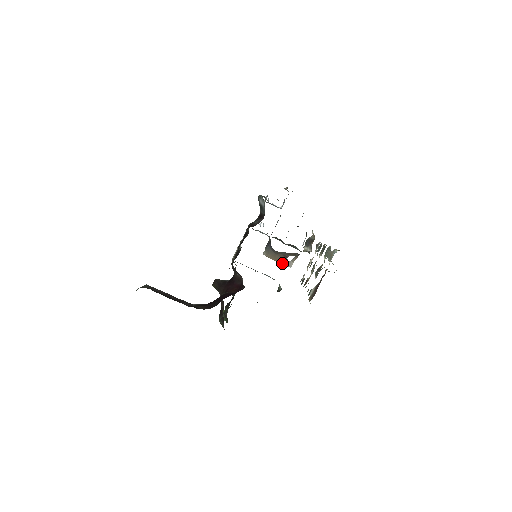
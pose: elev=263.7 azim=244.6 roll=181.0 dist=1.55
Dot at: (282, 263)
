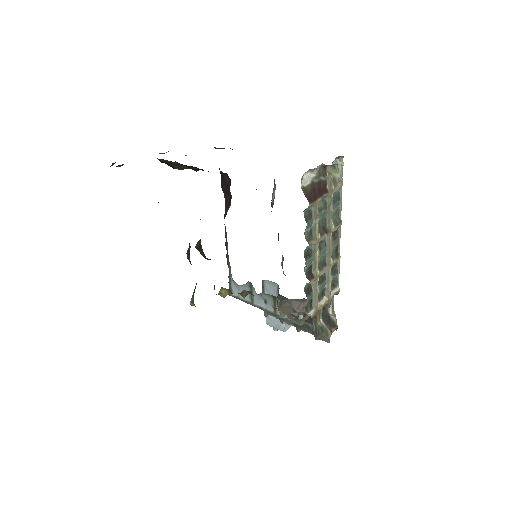
Dot at: occluded
